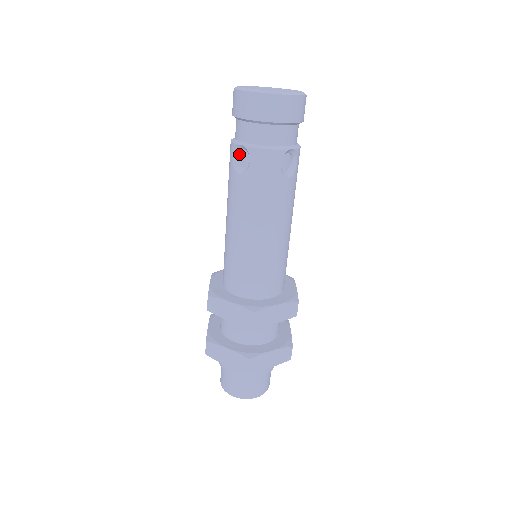
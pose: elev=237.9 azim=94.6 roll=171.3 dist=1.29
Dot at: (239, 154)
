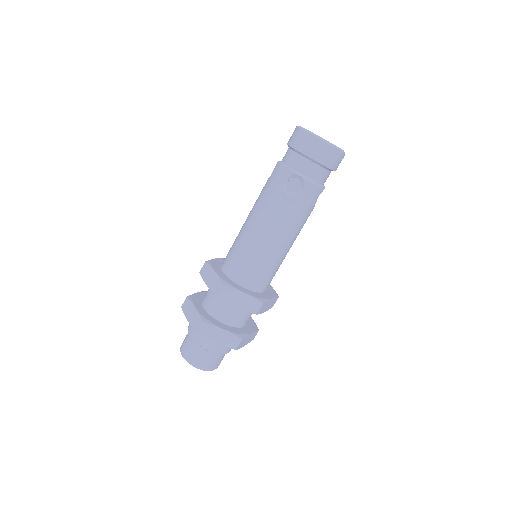
Dot at: (289, 179)
